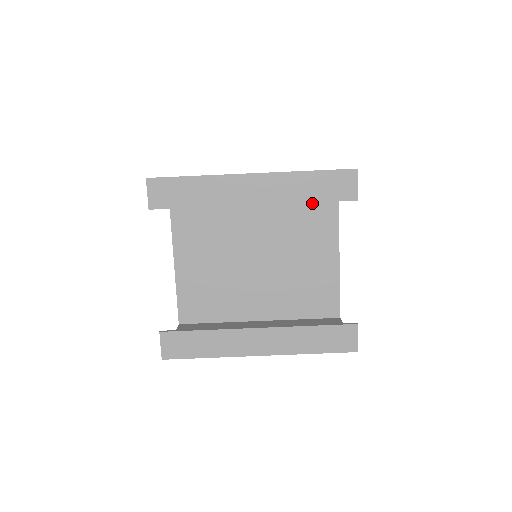
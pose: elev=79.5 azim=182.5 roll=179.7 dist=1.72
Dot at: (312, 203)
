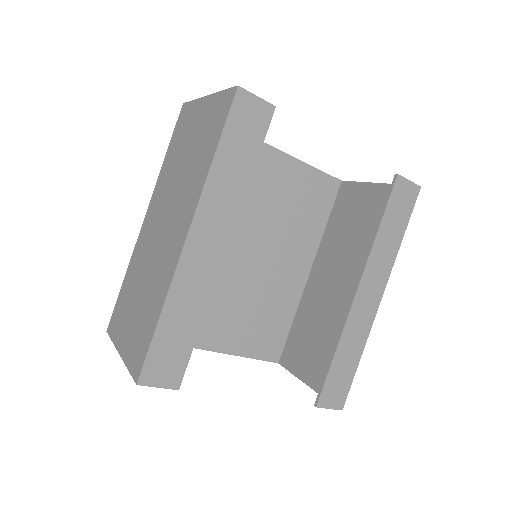
Dot at: occluded
